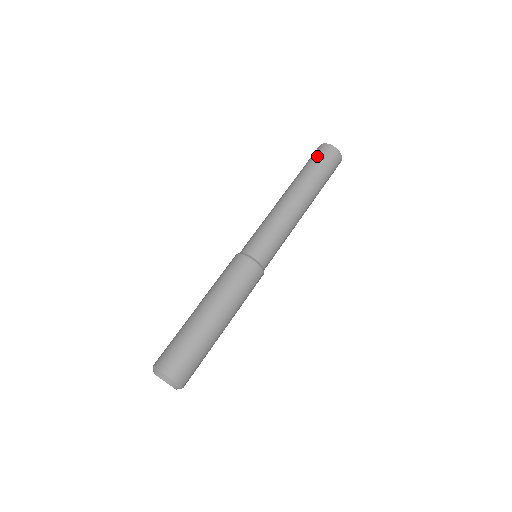
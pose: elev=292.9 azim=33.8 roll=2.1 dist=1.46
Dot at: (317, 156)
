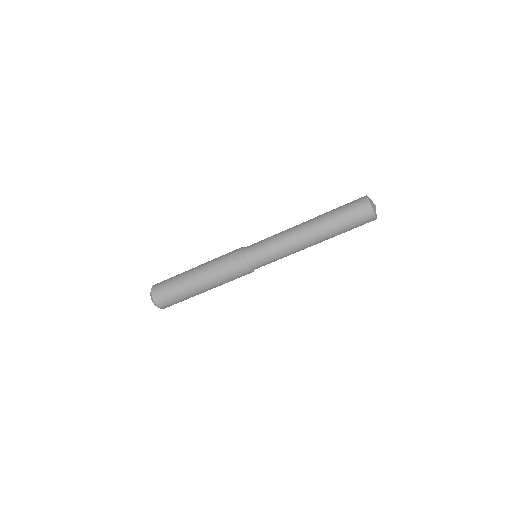
Dot at: (352, 207)
